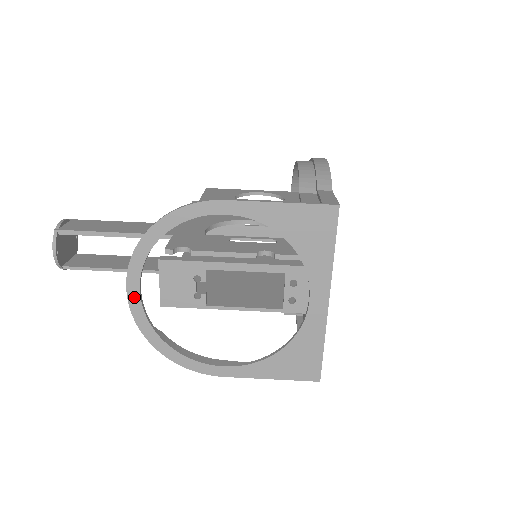
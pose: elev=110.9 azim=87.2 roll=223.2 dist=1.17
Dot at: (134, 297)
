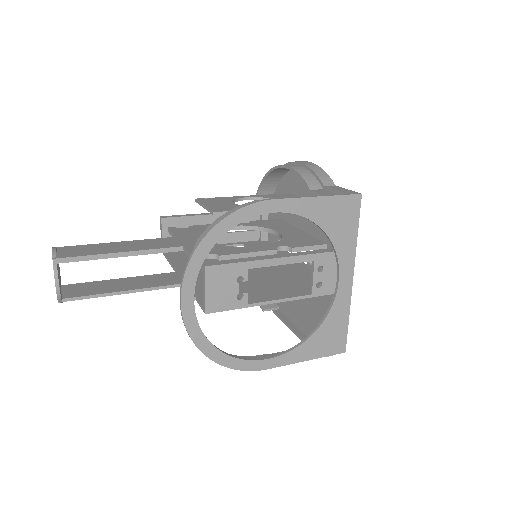
Dot at: (188, 307)
